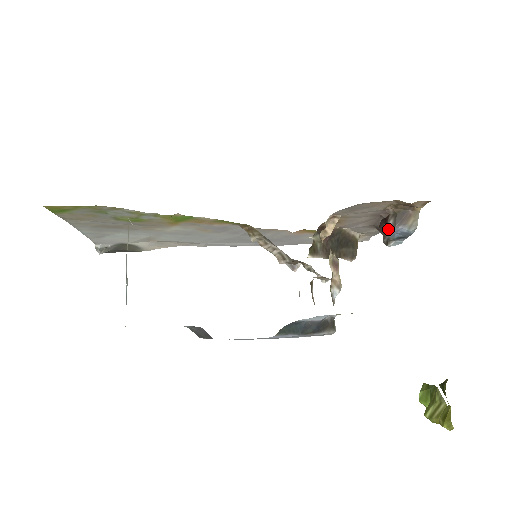
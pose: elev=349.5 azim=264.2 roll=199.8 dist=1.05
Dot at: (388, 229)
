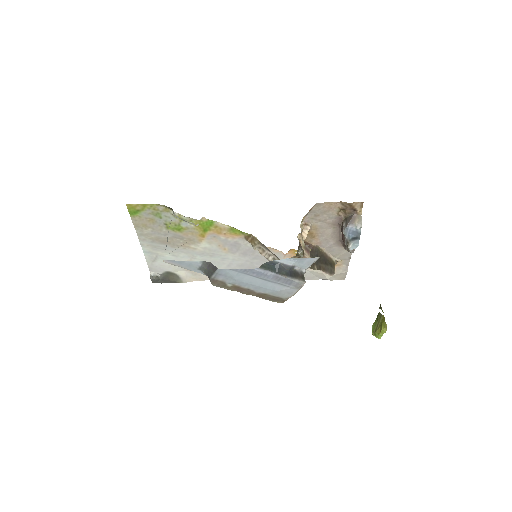
Dot at: (344, 231)
